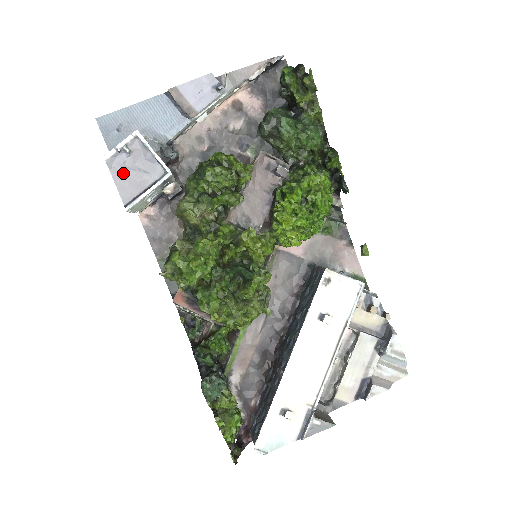
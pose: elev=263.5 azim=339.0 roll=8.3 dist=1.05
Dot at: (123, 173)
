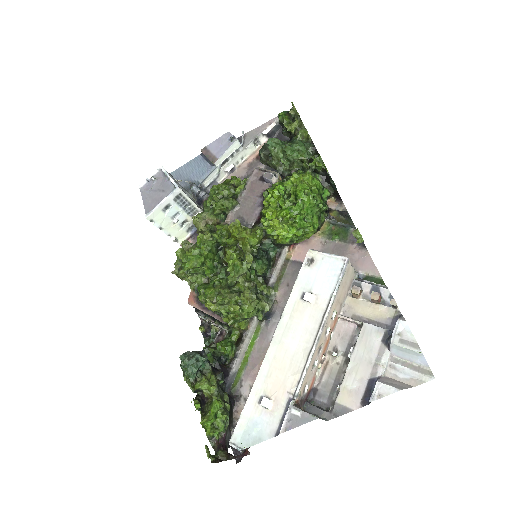
Dot at: (149, 194)
